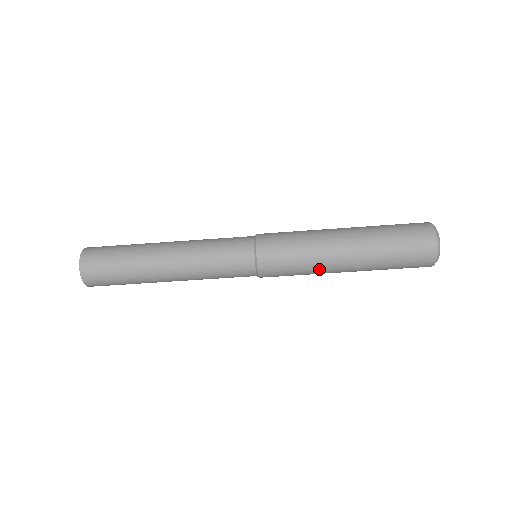
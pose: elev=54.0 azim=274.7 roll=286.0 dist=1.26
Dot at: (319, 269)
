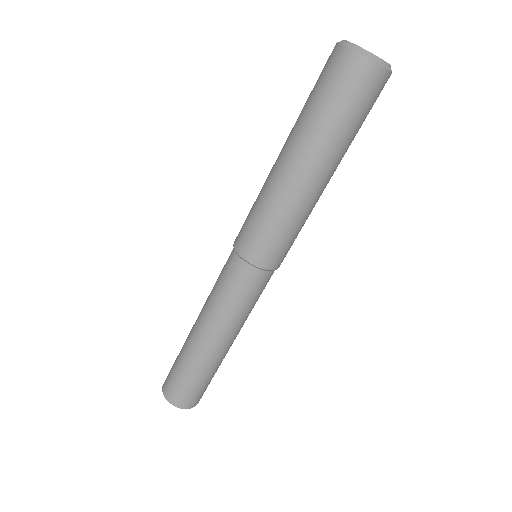
Dot at: (289, 203)
